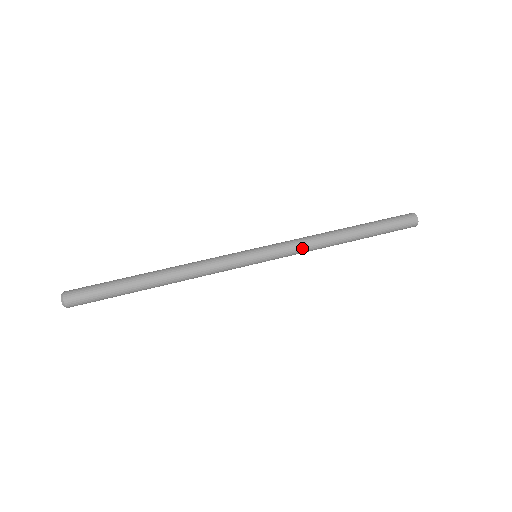
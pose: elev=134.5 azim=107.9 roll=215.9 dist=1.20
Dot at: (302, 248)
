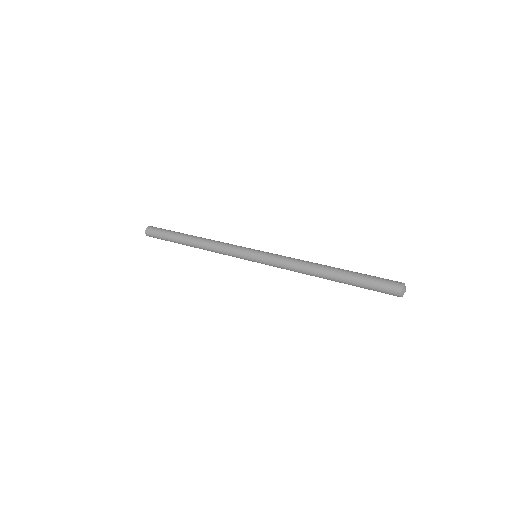
Dot at: (286, 266)
